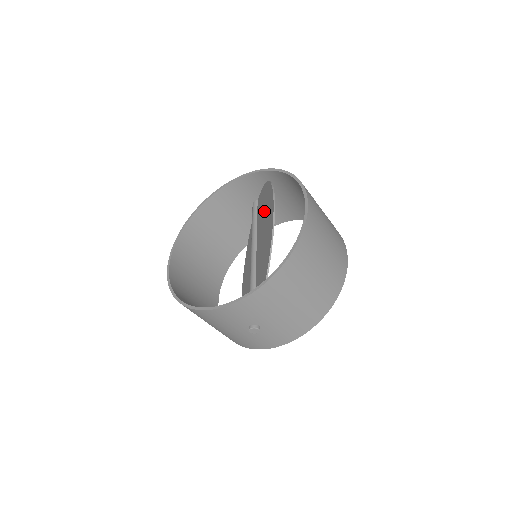
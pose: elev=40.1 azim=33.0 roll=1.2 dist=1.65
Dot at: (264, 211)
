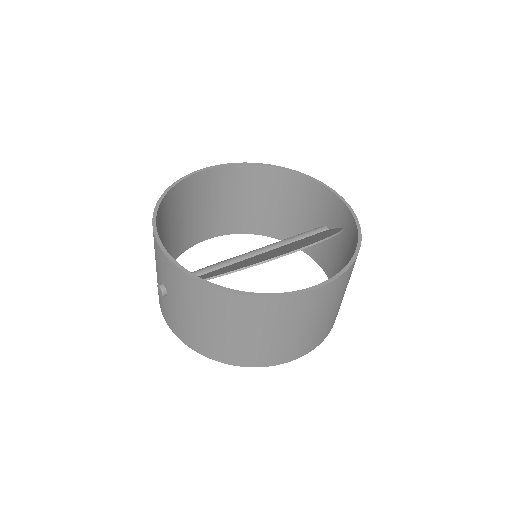
Dot at: (304, 241)
